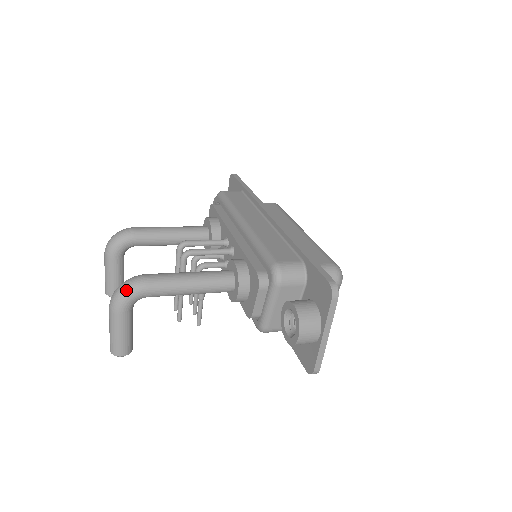
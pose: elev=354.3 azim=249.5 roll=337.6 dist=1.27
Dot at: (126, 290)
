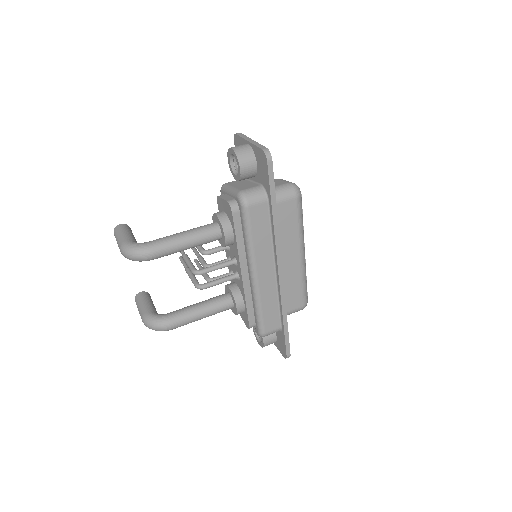
Dot at: occluded
